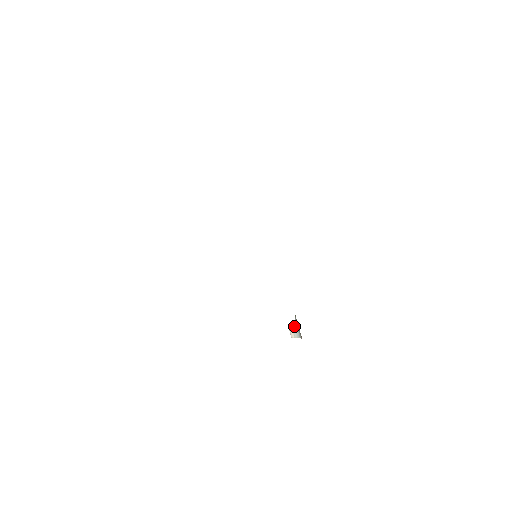
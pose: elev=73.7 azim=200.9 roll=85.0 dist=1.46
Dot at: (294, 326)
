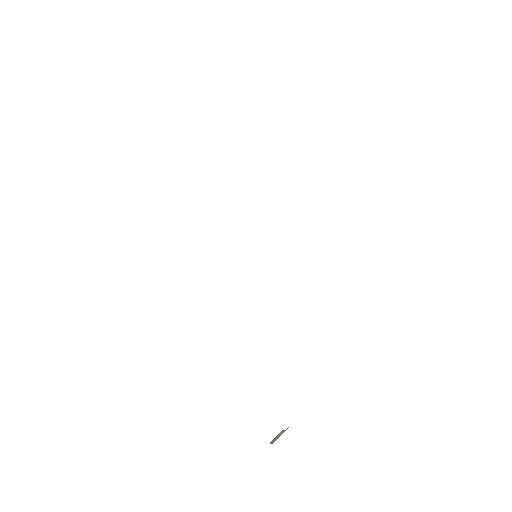
Dot at: (284, 431)
